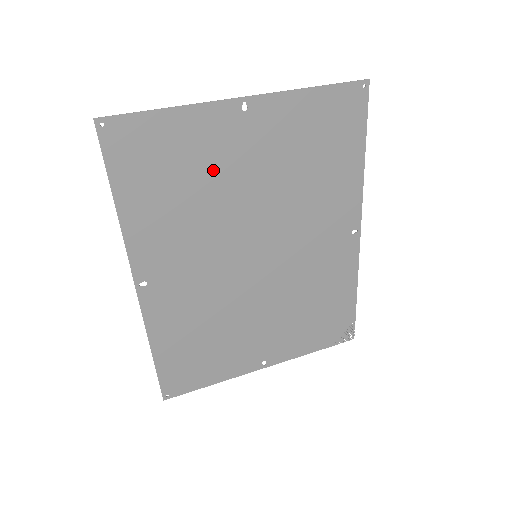
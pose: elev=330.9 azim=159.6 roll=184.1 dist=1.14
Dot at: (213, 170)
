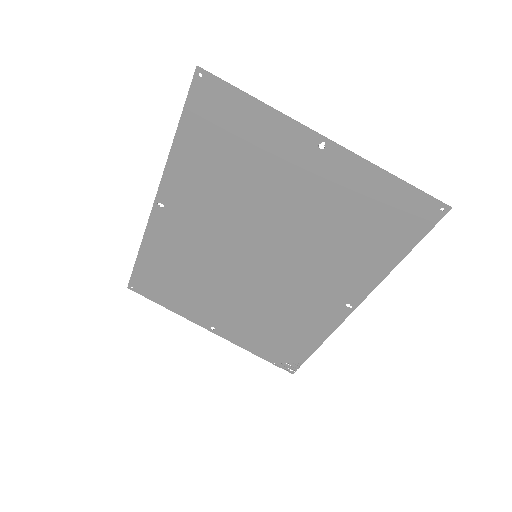
Dot at: (264, 171)
